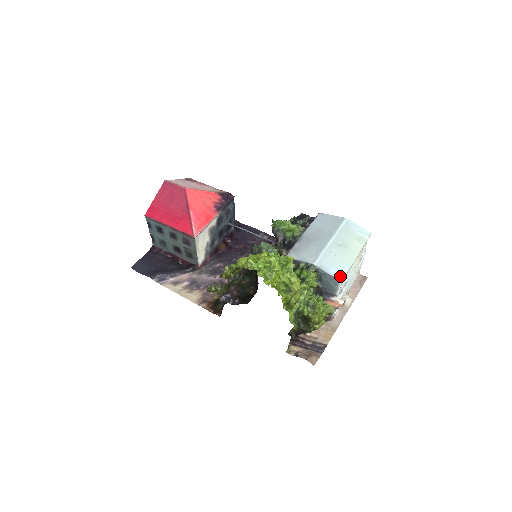
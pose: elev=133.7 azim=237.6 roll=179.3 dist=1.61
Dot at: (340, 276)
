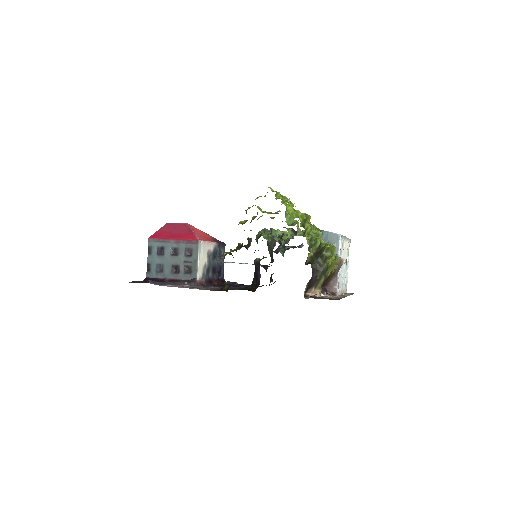
Dot at: (339, 234)
